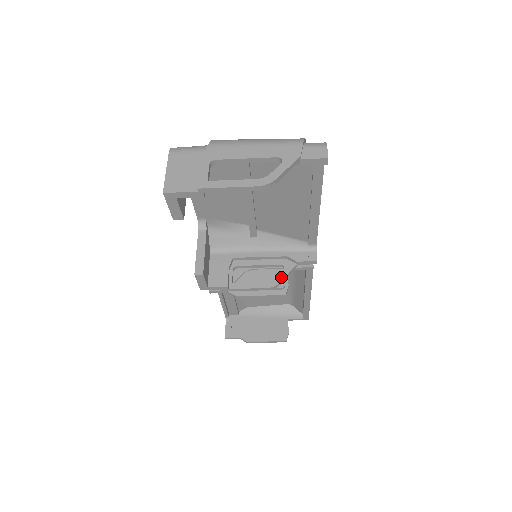
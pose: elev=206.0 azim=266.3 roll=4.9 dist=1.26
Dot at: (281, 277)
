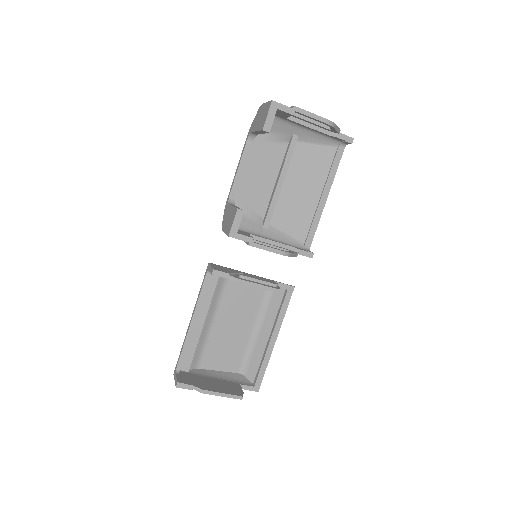
Dot at: (290, 252)
